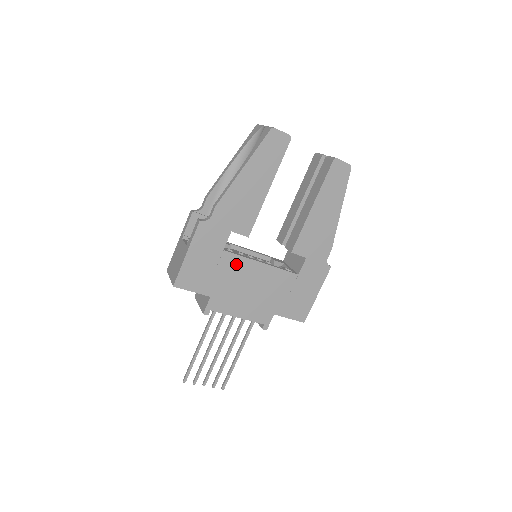
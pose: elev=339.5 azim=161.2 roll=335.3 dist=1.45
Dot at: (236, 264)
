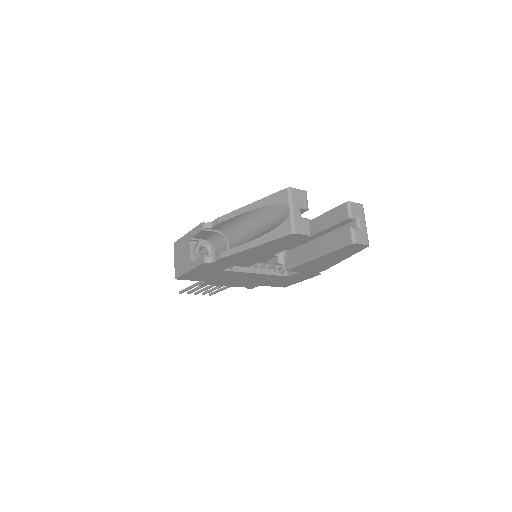
Dot at: (233, 274)
